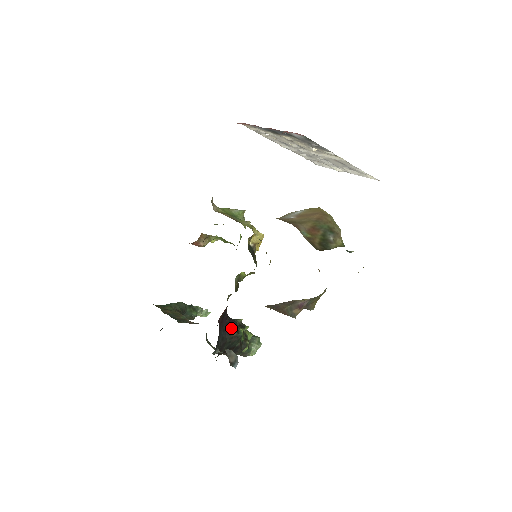
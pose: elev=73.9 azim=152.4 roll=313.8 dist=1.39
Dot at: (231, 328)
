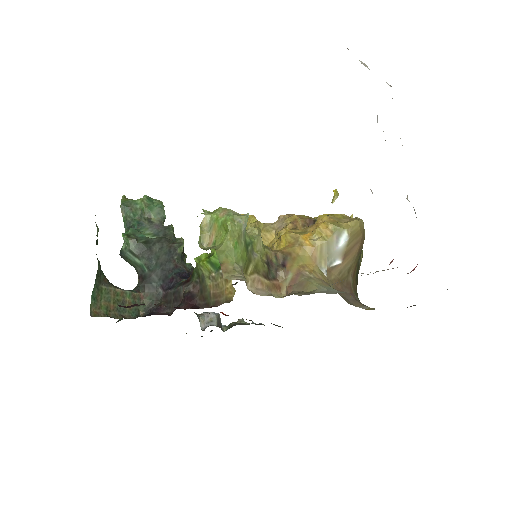
Dot at: occluded
